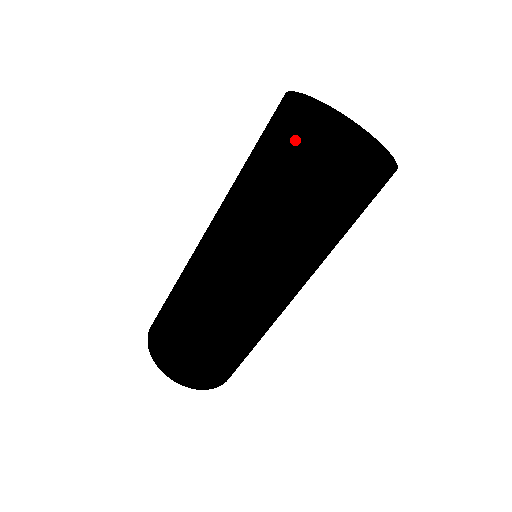
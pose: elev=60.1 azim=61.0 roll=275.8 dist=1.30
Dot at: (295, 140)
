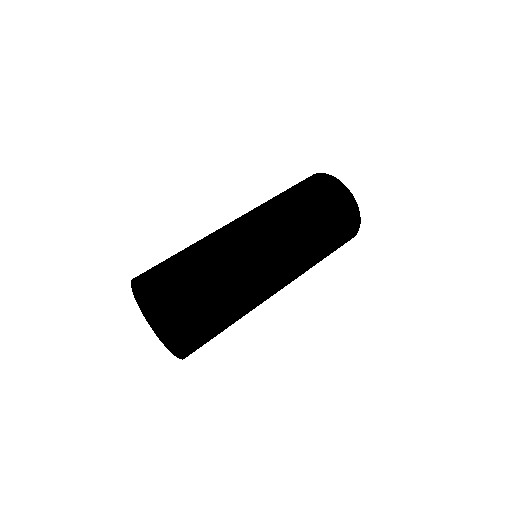
Dot at: (348, 202)
